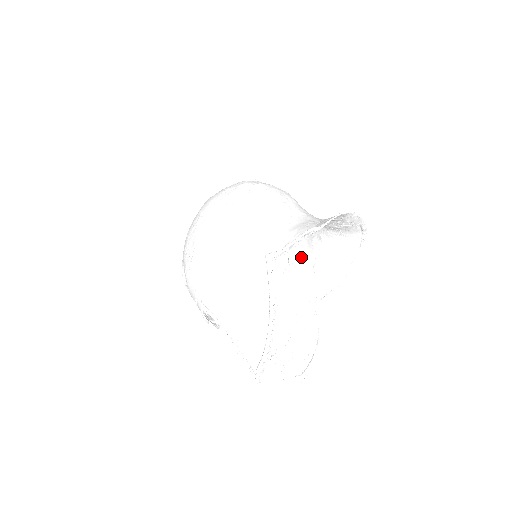
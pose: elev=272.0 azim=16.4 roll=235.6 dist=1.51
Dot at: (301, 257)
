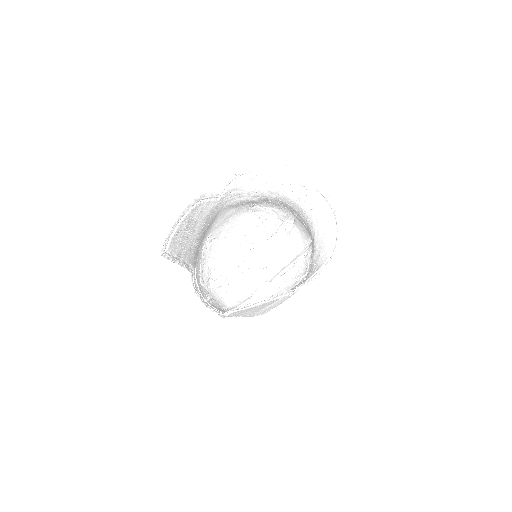
Dot at: occluded
